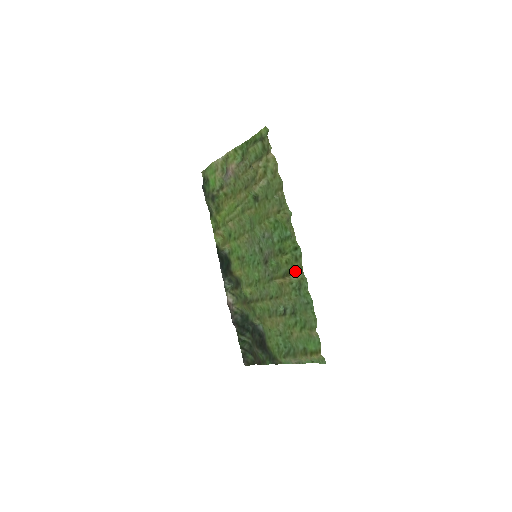
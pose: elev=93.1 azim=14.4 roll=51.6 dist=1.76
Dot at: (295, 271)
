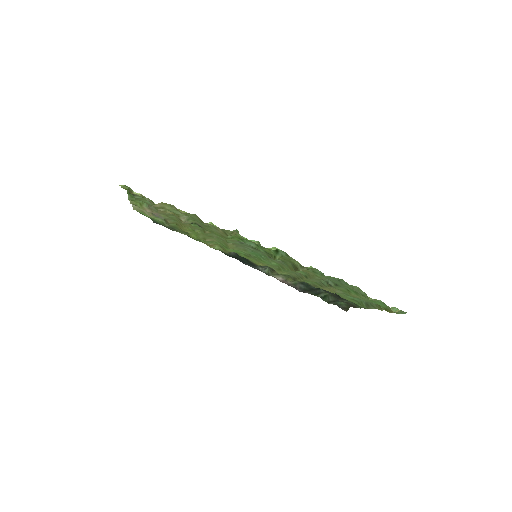
Dot at: (298, 268)
